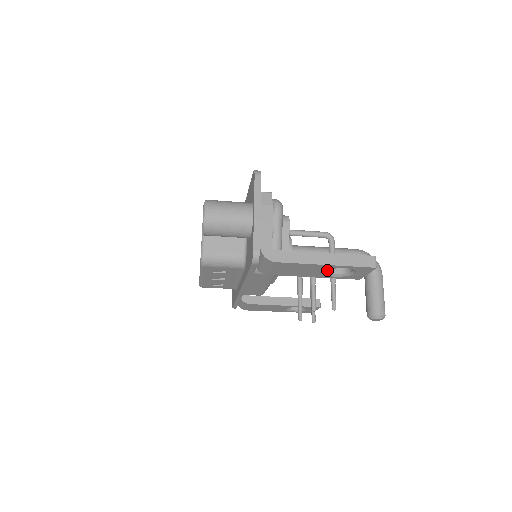
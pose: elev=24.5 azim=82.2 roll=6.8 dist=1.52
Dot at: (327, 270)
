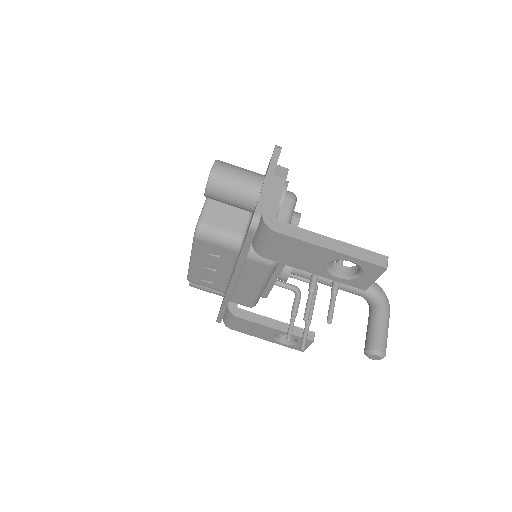
Dot at: (330, 266)
